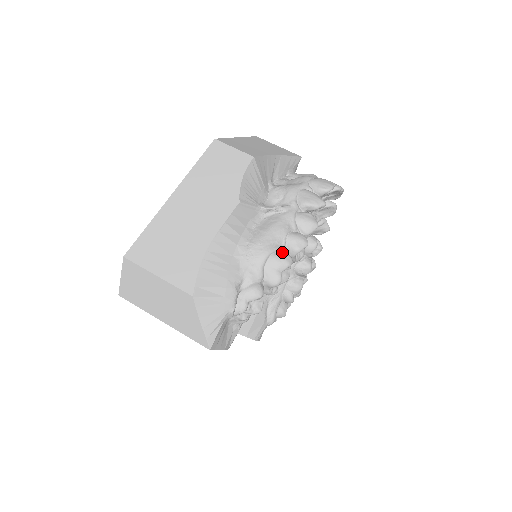
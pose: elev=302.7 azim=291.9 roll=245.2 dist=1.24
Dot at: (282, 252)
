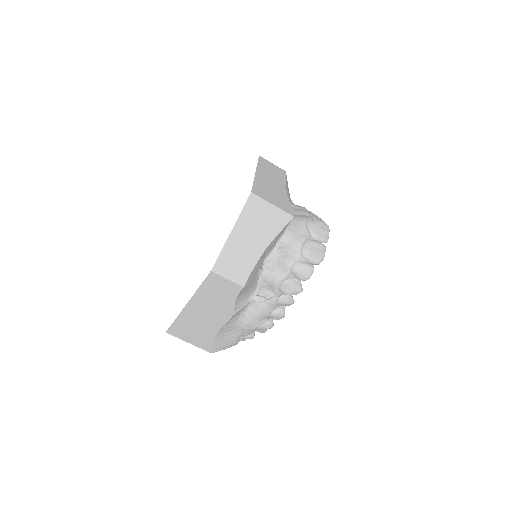
Dot at: (266, 323)
